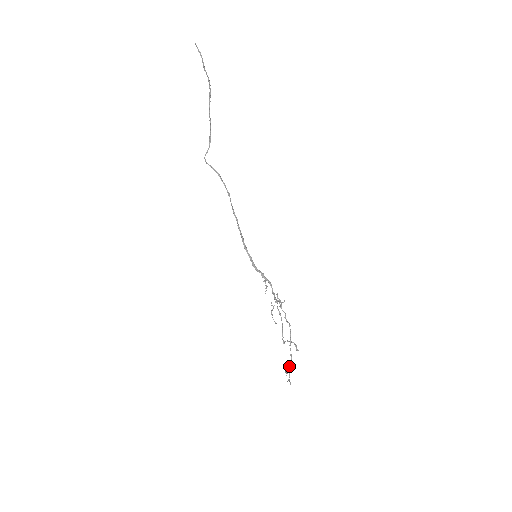
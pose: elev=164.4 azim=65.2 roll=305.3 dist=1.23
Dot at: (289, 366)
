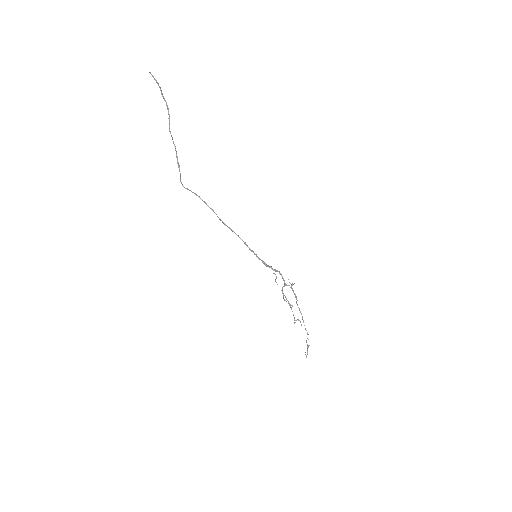
Dot at: occluded
